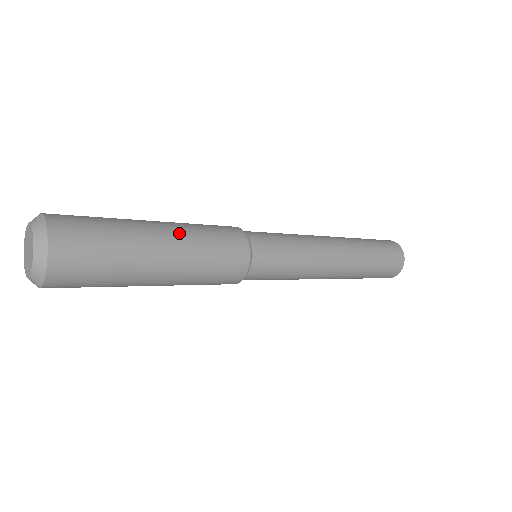
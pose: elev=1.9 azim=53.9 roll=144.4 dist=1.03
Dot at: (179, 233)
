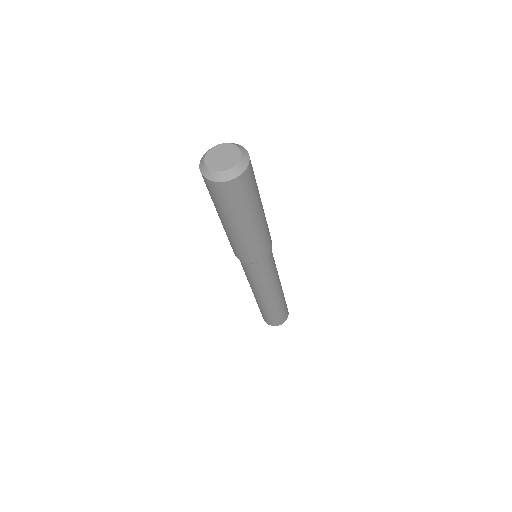
Dot at: occluded
